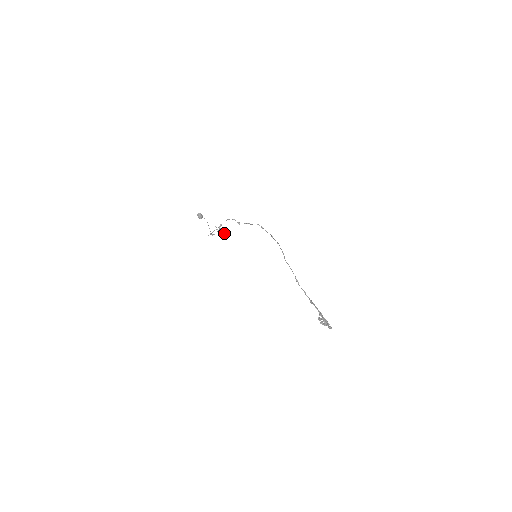
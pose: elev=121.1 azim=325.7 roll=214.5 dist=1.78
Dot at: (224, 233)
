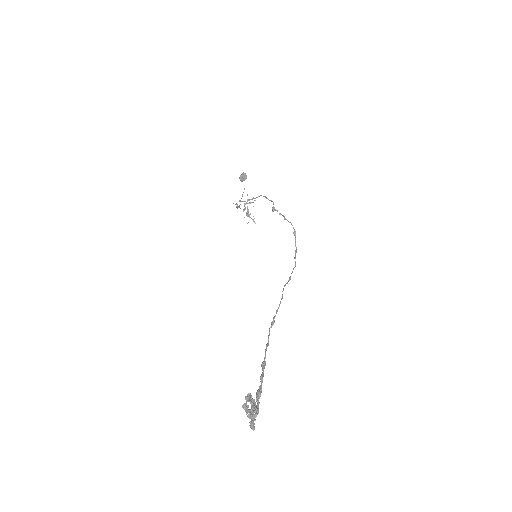
Dot at: (250, 213)
